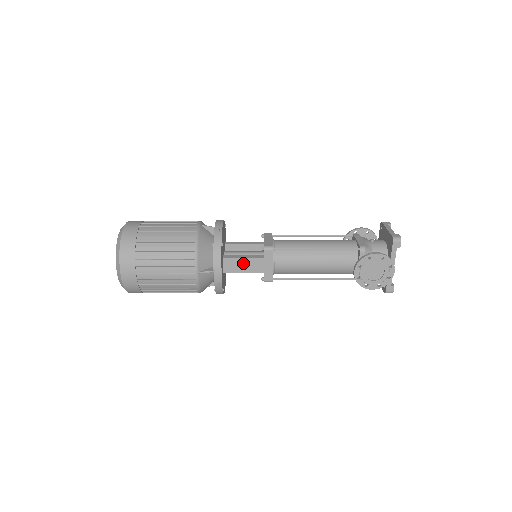
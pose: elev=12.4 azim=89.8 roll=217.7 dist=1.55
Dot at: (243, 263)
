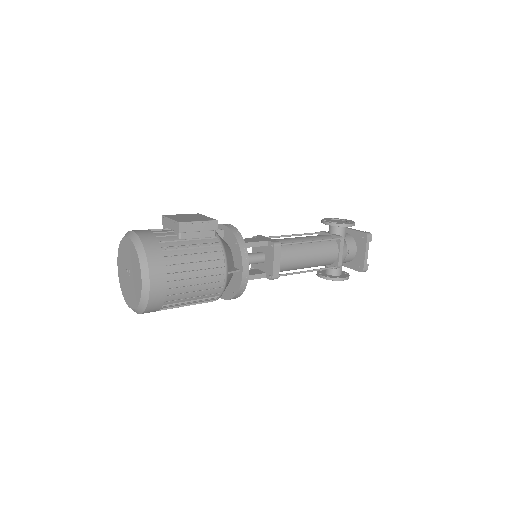
Dot at: occluded
